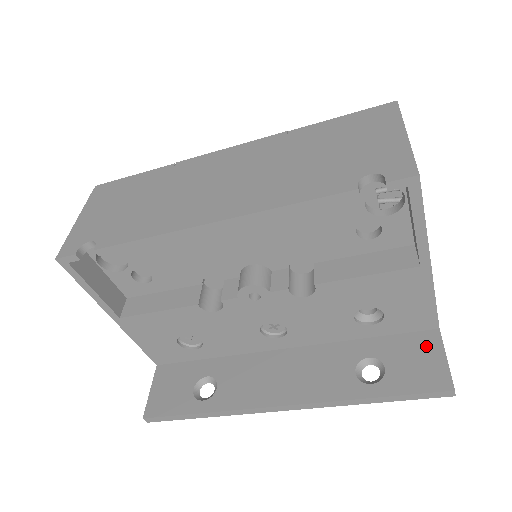
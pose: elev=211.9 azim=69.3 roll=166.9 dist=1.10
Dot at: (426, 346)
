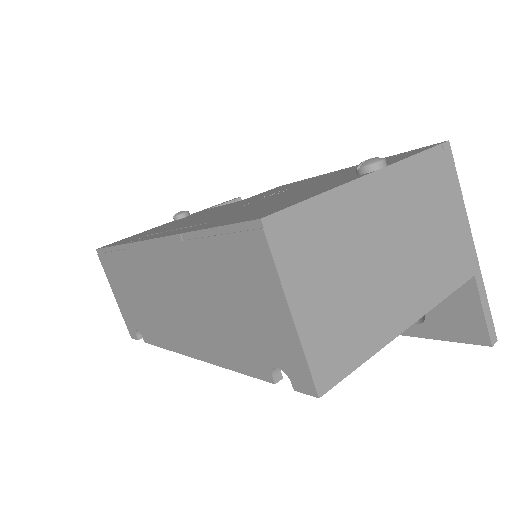
Dot at: (461, 295)
